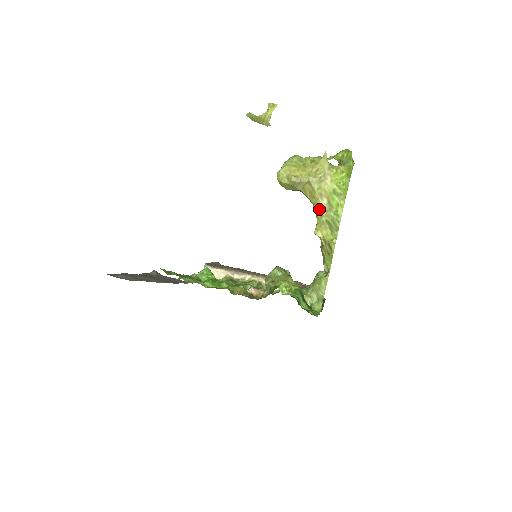
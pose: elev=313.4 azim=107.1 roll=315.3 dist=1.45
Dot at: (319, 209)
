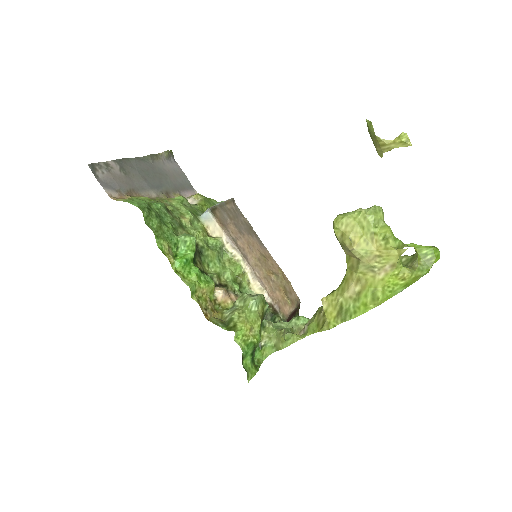
Dot at: (346, 287)
